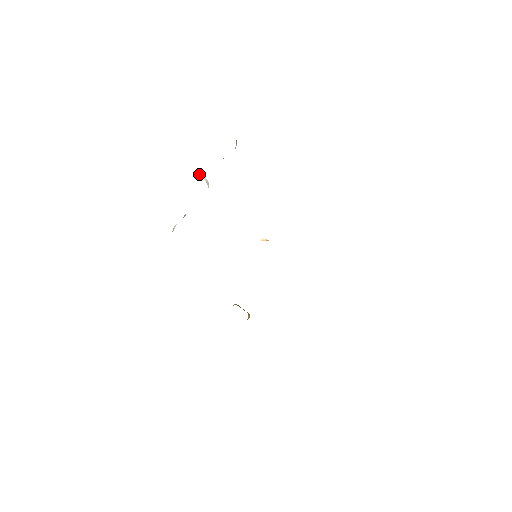
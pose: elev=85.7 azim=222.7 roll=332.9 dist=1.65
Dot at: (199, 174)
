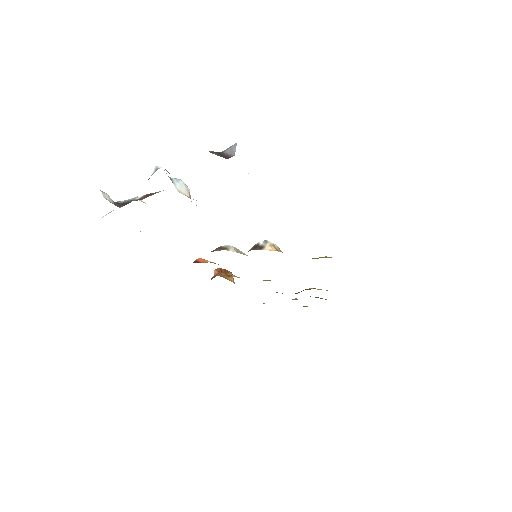
Dot at: (176, 188)
